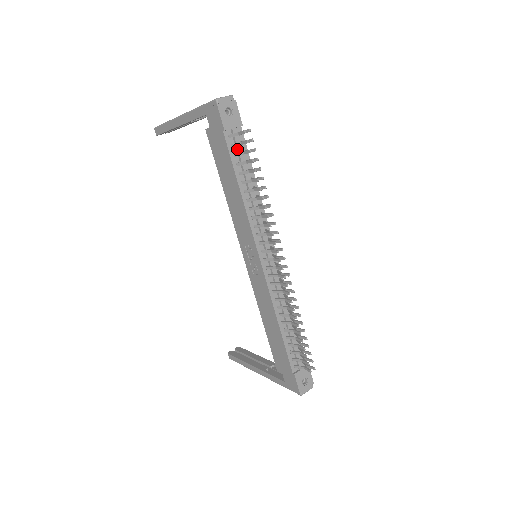
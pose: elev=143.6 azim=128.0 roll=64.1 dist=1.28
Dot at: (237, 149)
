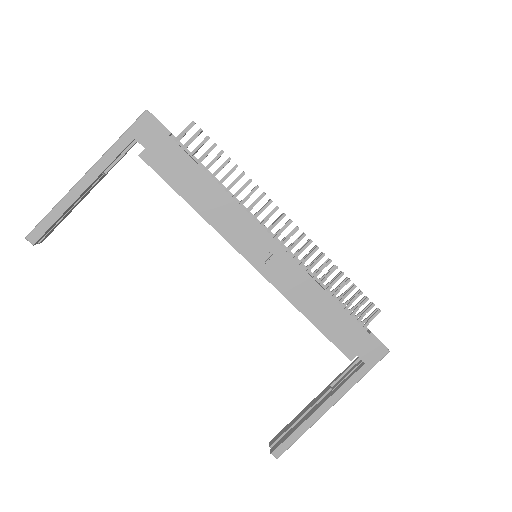
Dot at: (187, 151)
